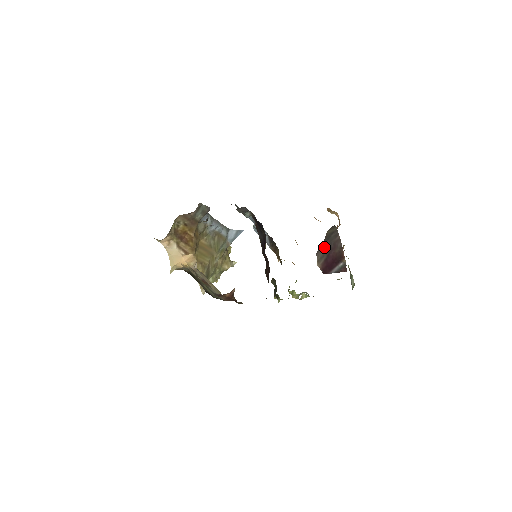
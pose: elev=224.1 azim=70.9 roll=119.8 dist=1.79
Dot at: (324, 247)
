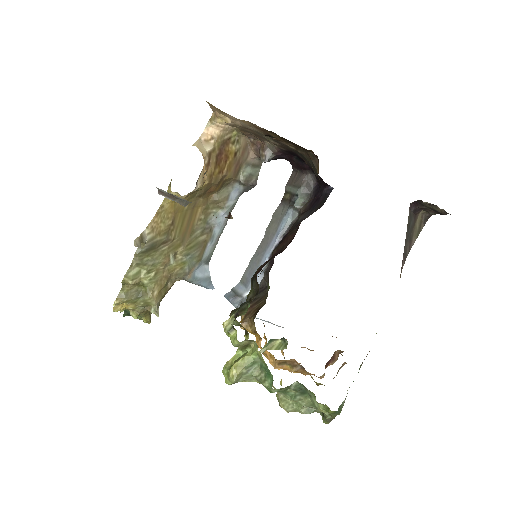
Dot at: (407, 226)
